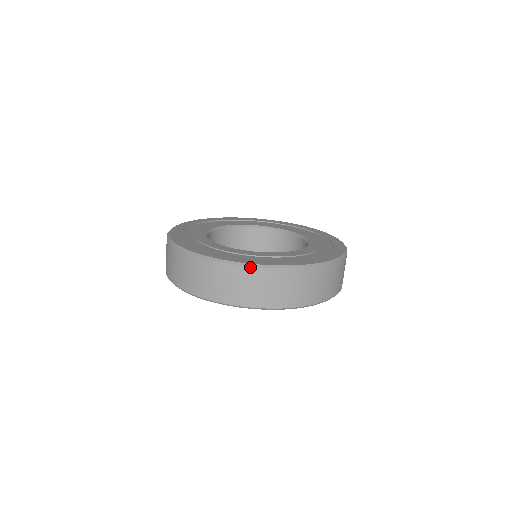
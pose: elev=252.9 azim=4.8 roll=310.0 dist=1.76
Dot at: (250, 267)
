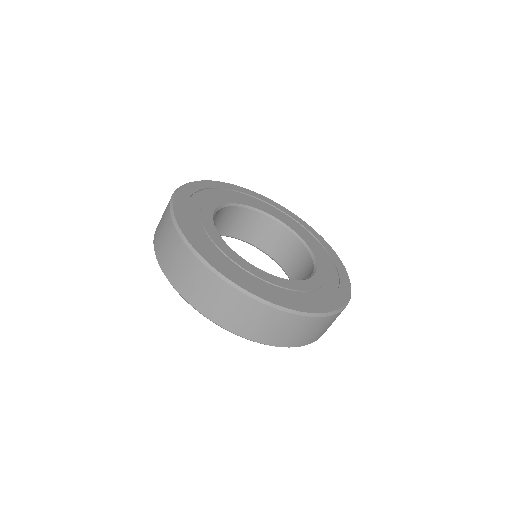
Dot at: (279, 310)
